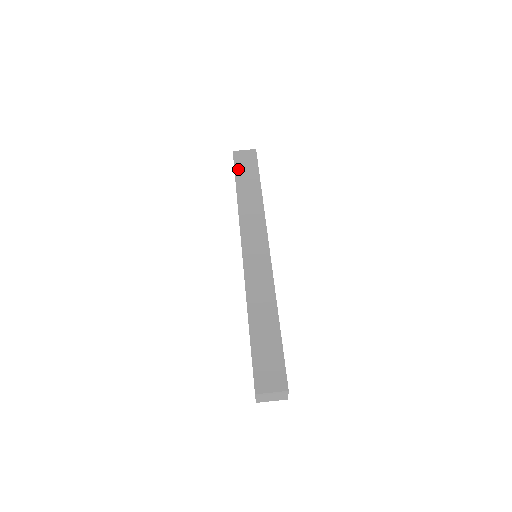
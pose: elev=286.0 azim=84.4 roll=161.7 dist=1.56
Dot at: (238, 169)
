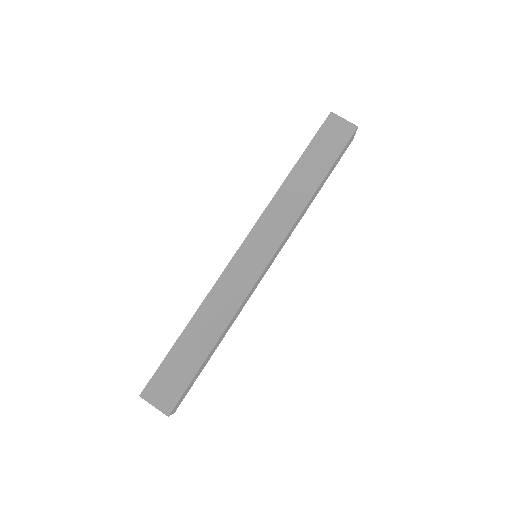
Dot at: (317, 140)
